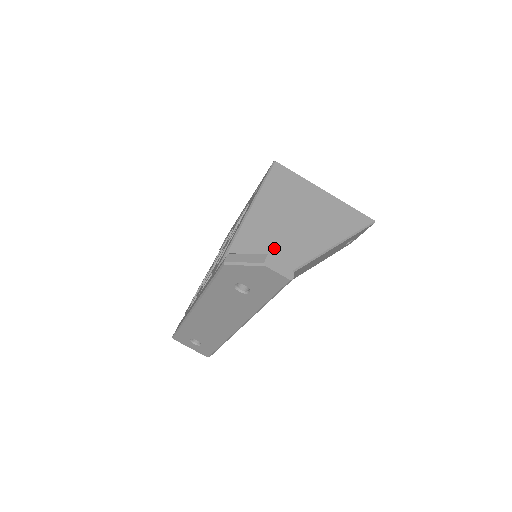
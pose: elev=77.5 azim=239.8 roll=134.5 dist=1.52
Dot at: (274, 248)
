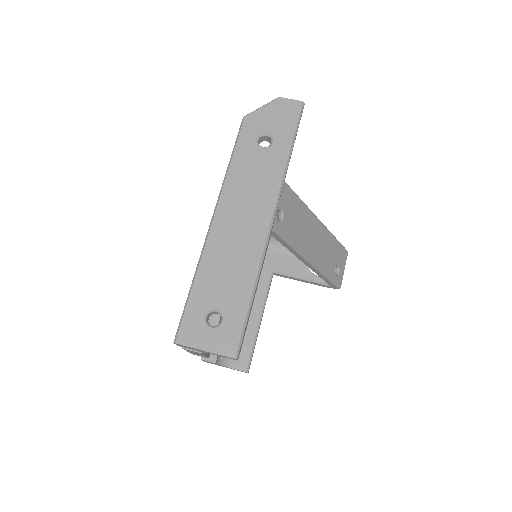
Dot at: occluded
